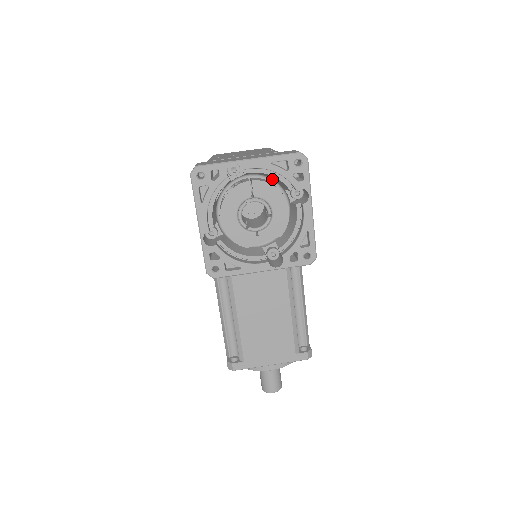
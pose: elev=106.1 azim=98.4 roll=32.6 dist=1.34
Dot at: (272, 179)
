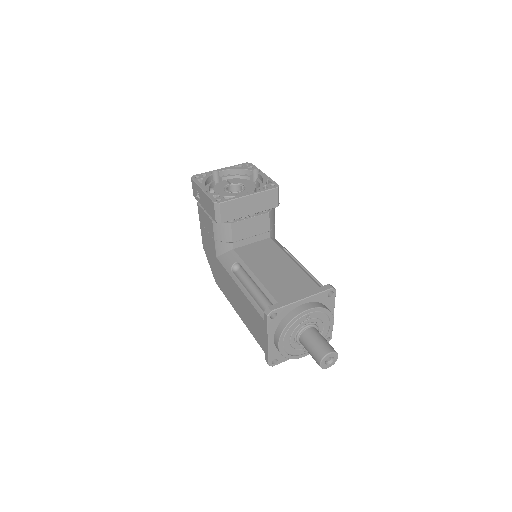
Dot at: occluded
